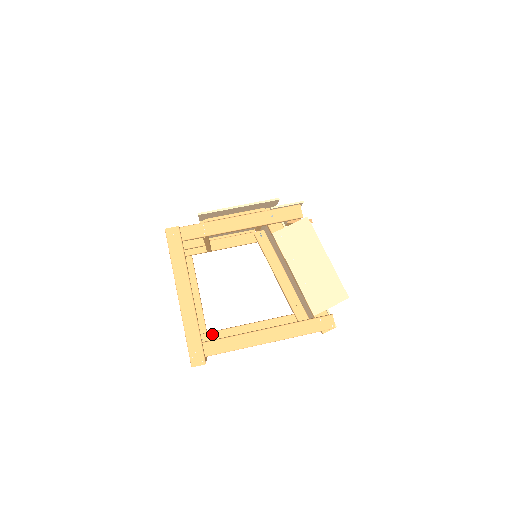
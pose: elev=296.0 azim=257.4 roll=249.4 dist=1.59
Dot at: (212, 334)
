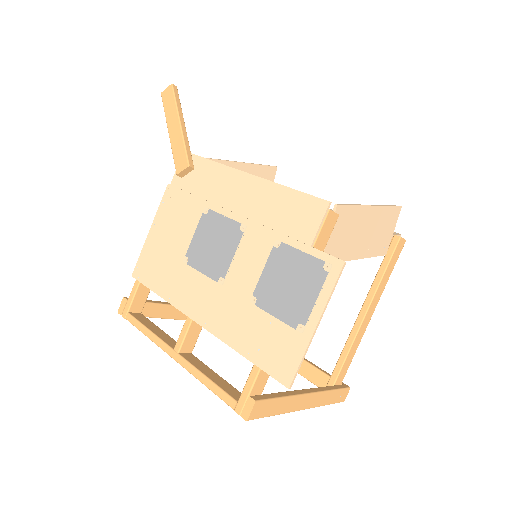
Dot at: occluded
